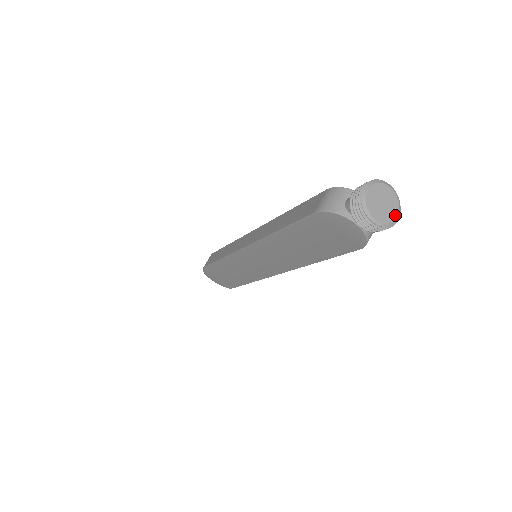
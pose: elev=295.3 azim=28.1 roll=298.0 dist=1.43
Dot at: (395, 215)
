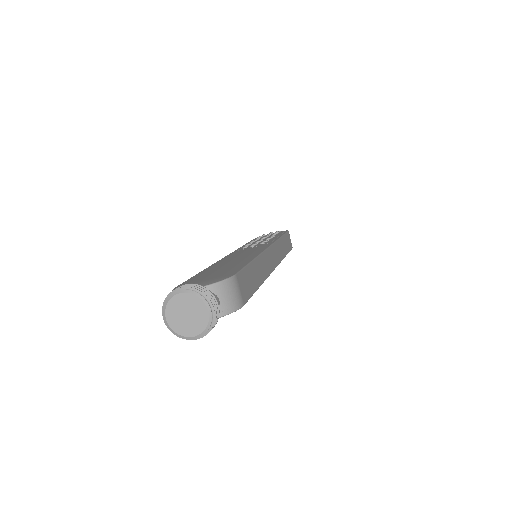
Dot at: (205, 313)
